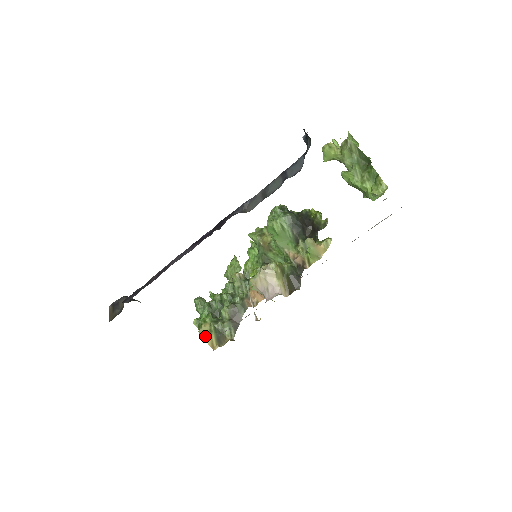
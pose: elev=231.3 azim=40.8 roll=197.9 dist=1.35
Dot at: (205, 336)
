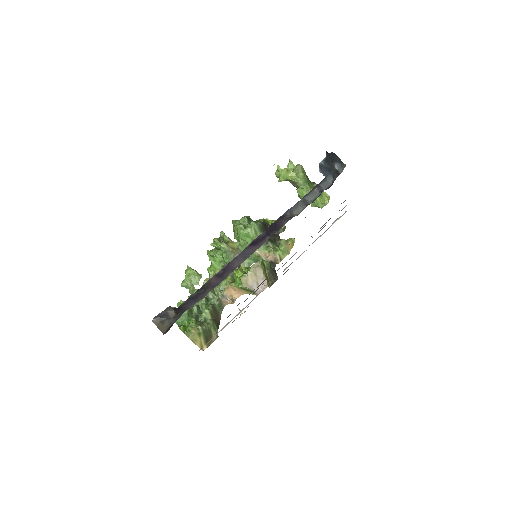
Dot at: (195, 340)
